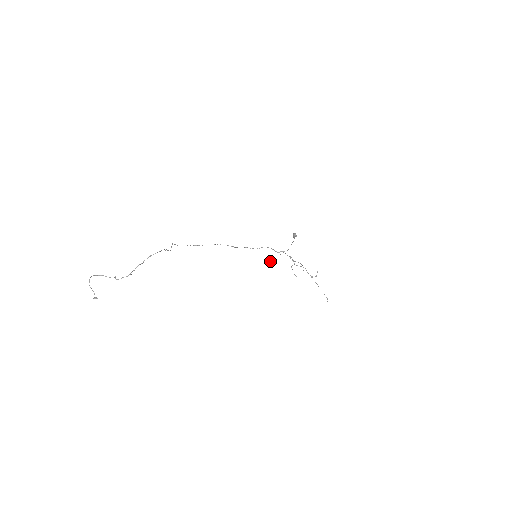
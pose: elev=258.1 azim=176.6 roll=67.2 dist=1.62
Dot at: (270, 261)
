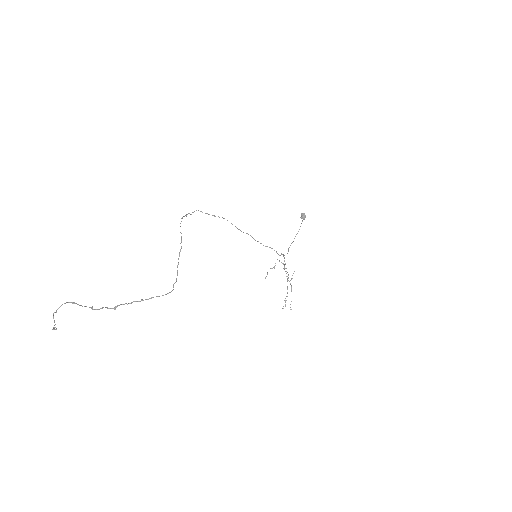
Dot at: occluded
